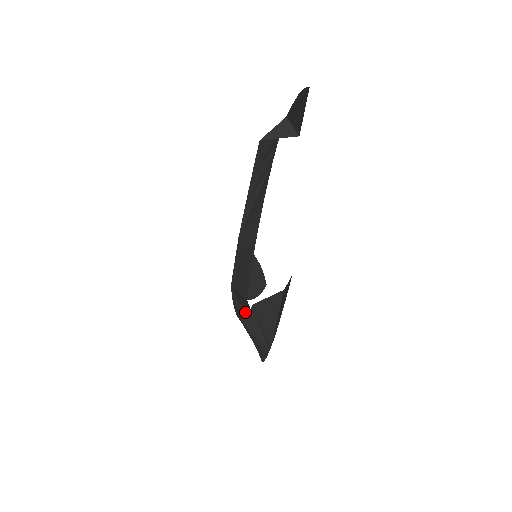
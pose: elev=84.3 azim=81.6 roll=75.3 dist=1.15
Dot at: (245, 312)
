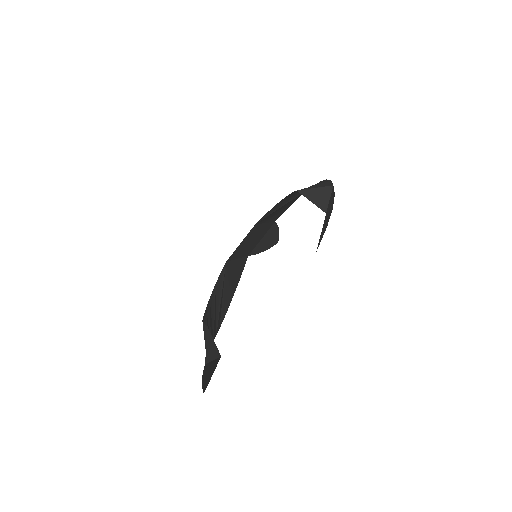
Dot at: (229, 283)
